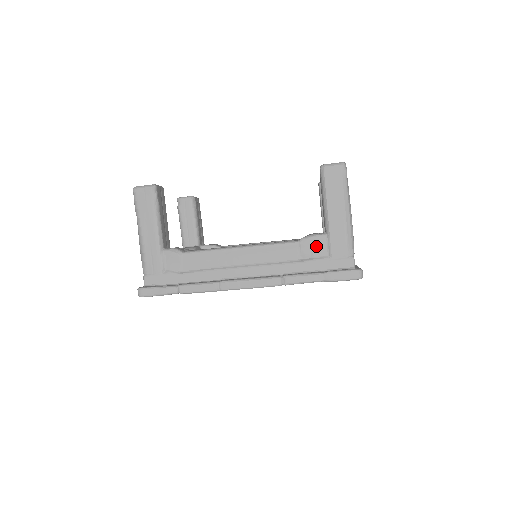
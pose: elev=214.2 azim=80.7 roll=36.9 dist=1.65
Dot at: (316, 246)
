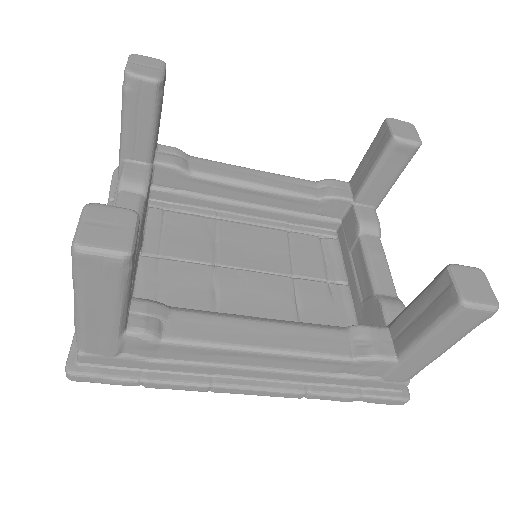
Dot at: (373, 368)
